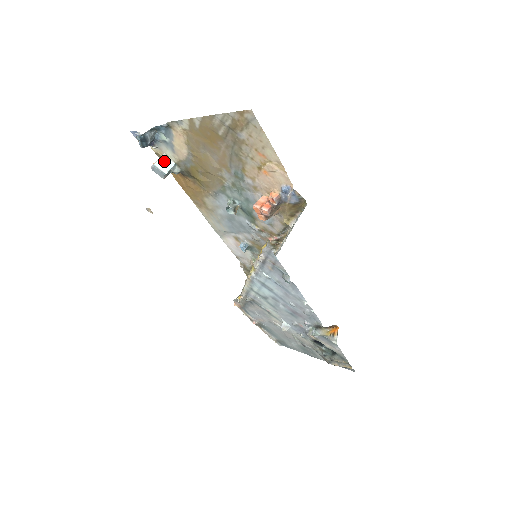
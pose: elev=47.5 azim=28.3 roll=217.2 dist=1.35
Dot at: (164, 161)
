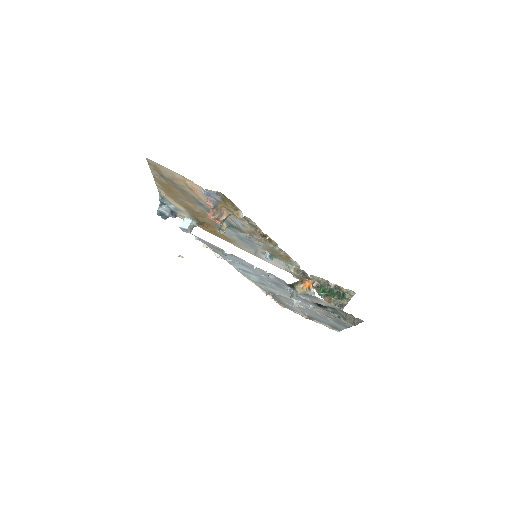
Dot at: (185, 222)
